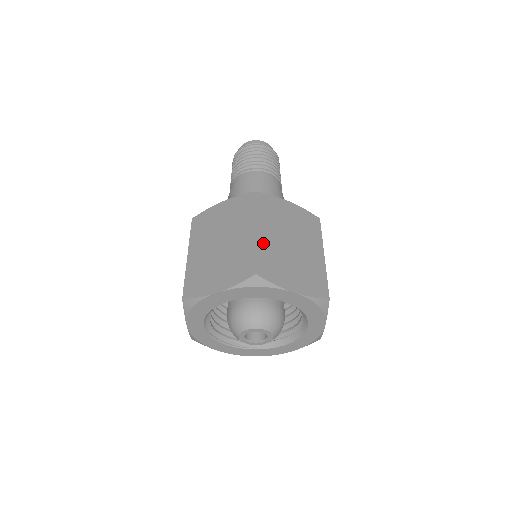
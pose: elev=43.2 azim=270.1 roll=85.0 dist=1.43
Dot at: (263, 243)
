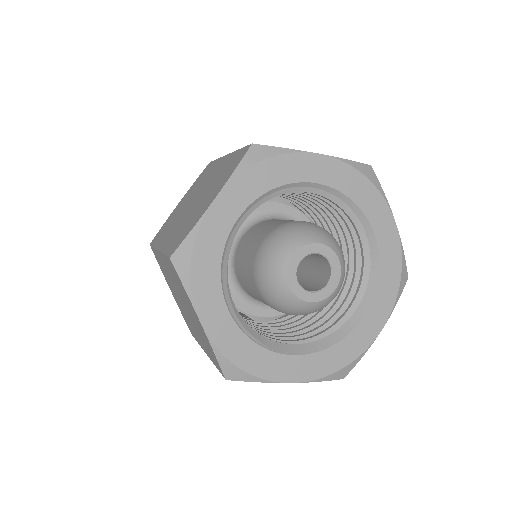
Dot at: occluded
